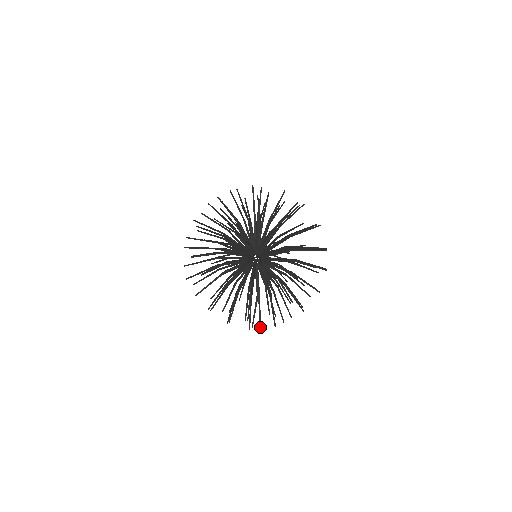
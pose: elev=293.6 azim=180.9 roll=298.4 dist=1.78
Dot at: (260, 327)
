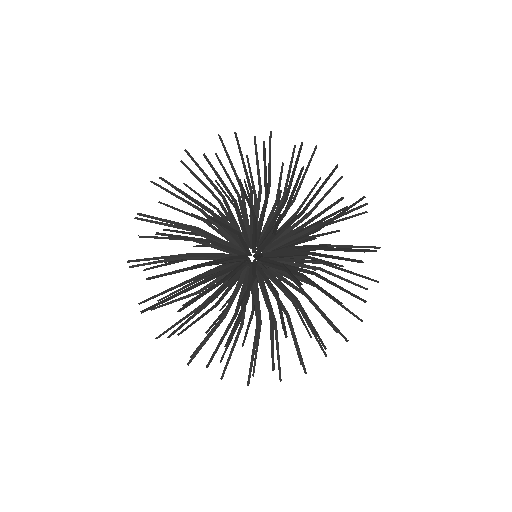
Dot at: (183, 305)
